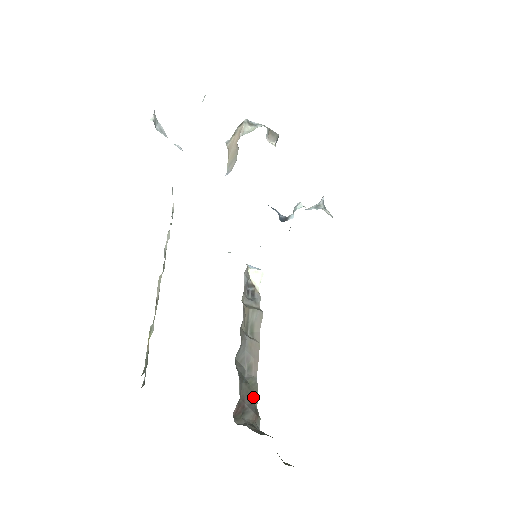
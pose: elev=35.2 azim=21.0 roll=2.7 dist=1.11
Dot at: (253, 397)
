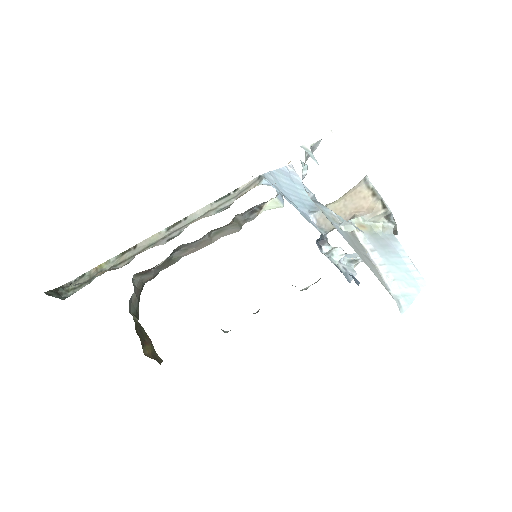
Dot at: (165, 266)
